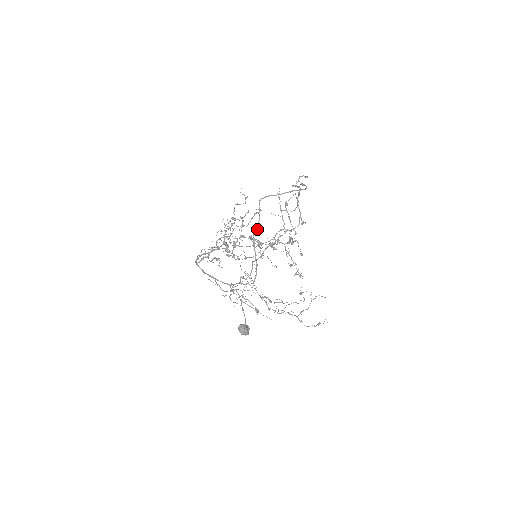
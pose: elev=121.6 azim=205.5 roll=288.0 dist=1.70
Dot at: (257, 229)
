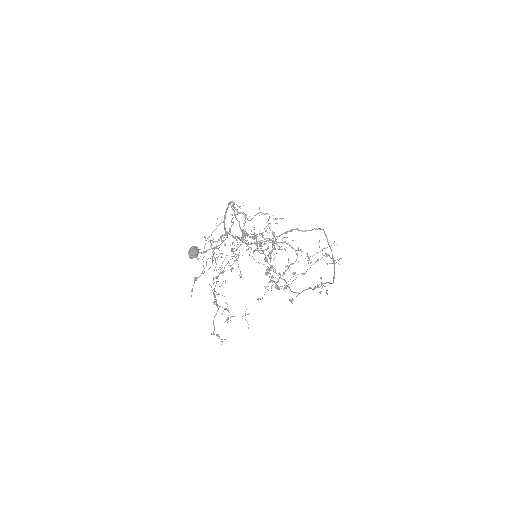
Dot at: (302, 231)
